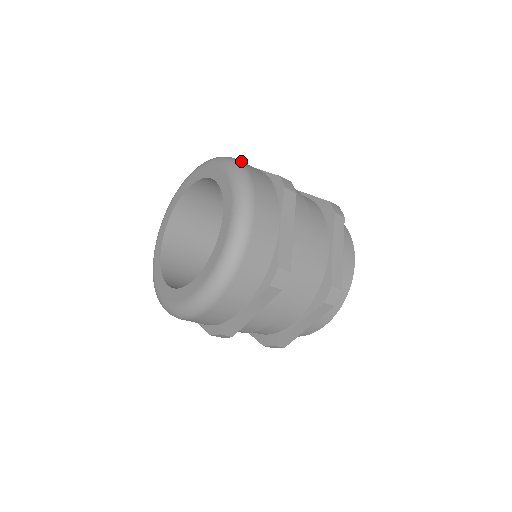
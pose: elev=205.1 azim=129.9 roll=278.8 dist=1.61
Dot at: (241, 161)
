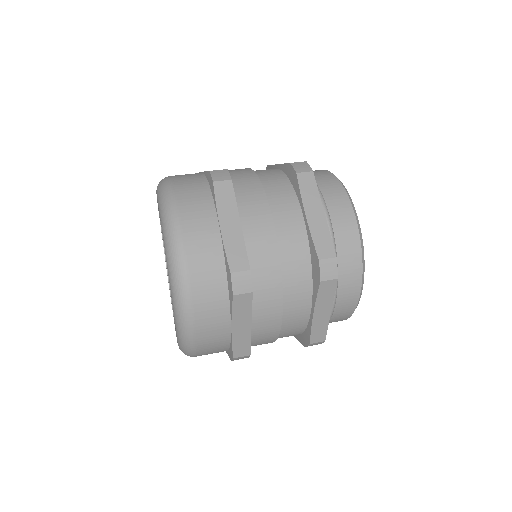
Dot at: (186, 243)
